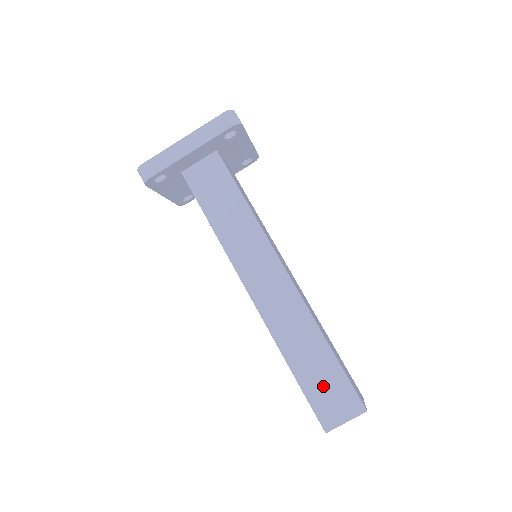
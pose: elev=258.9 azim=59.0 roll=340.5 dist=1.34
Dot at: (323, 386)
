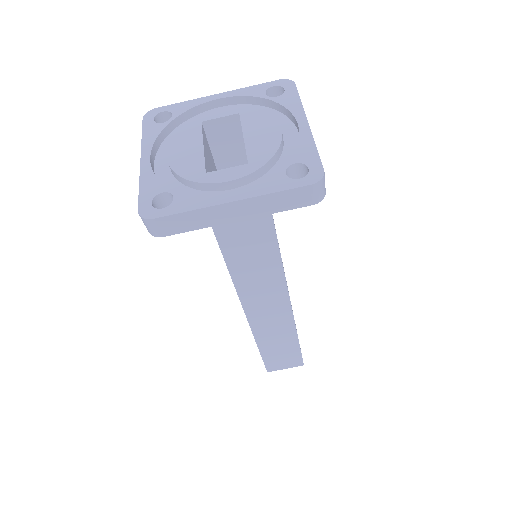
Dot at: (280, 356)
